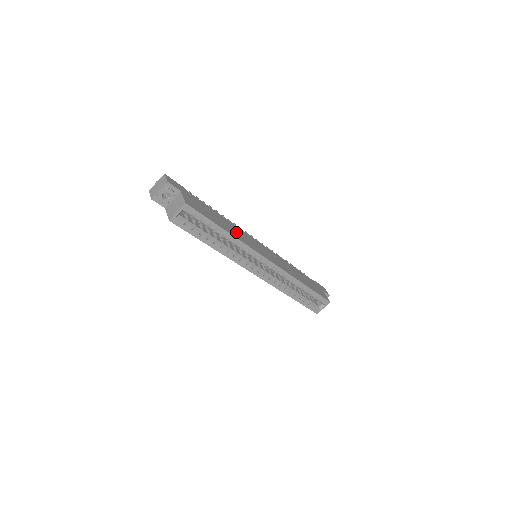
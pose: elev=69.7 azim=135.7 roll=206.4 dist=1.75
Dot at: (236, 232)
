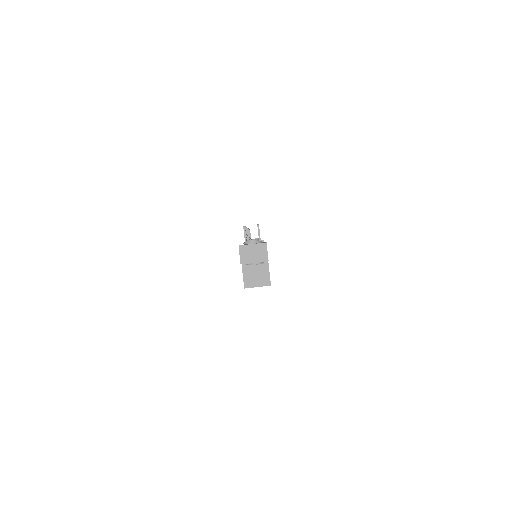
Dot at: occluded
